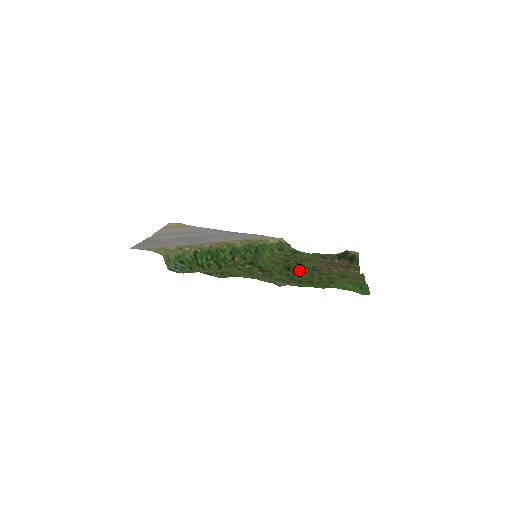
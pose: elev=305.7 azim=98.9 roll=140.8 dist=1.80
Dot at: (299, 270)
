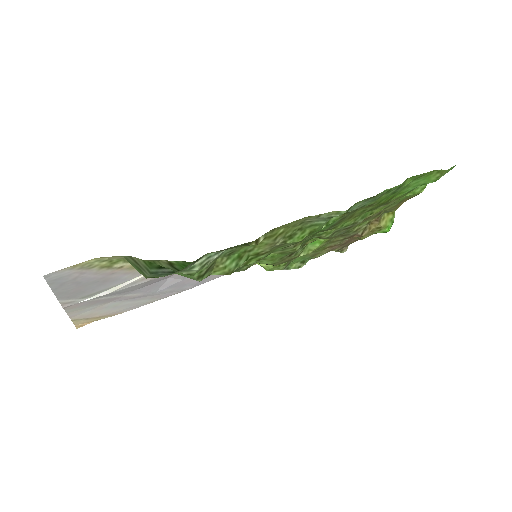
Dot at: occluded
